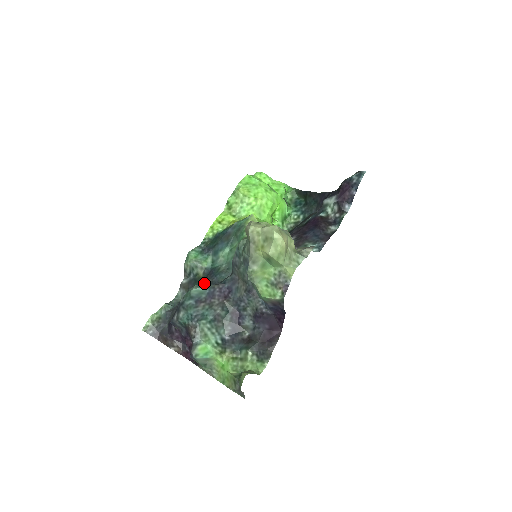
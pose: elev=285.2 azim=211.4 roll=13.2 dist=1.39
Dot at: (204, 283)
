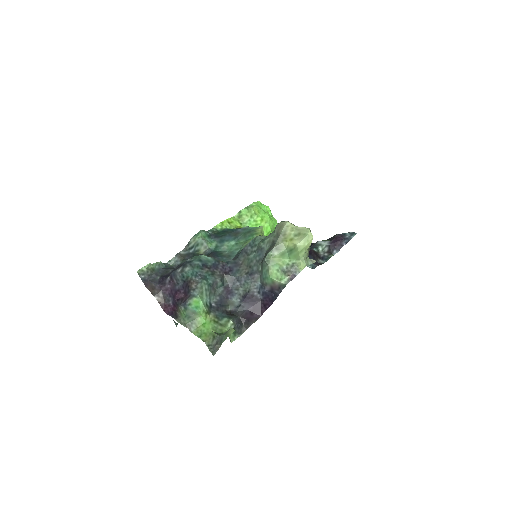
Dot at: occluded
